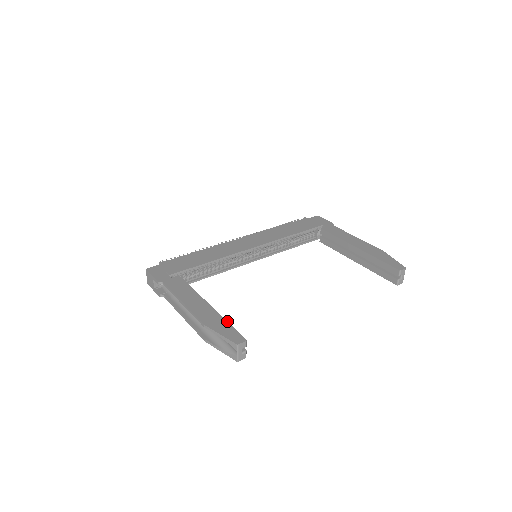
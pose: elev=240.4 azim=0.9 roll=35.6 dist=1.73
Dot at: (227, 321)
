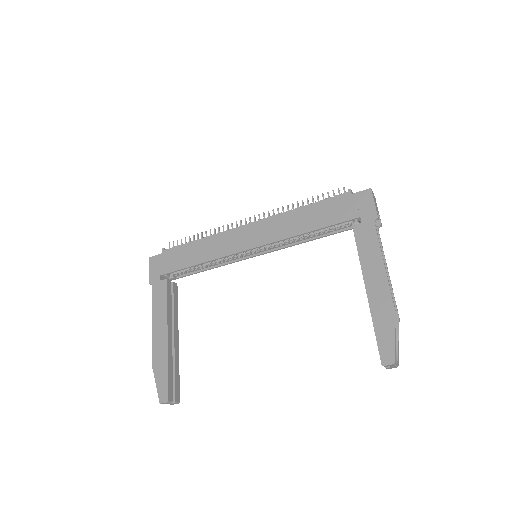
Dot at: (168, 368)
